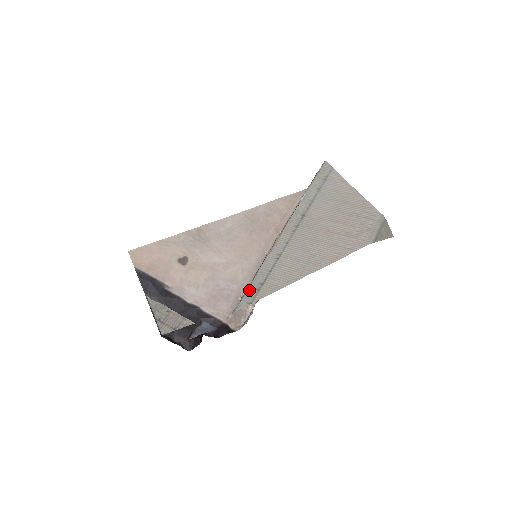
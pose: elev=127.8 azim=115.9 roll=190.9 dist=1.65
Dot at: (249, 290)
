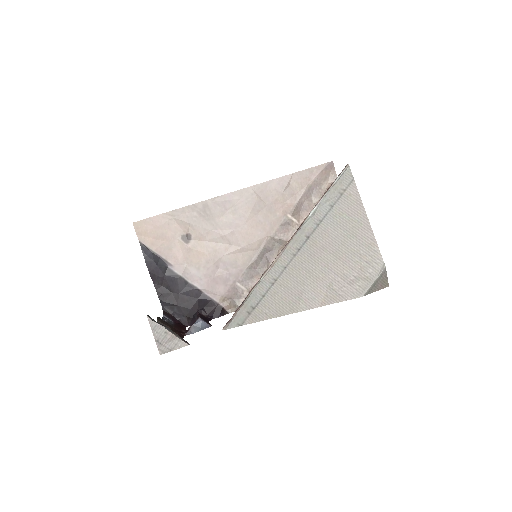
Dot at: (241, 311)
